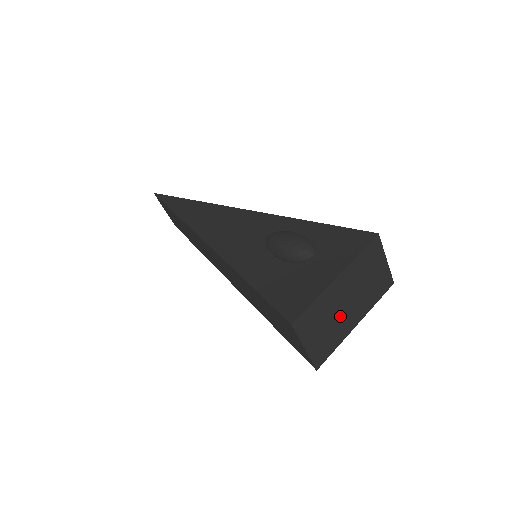
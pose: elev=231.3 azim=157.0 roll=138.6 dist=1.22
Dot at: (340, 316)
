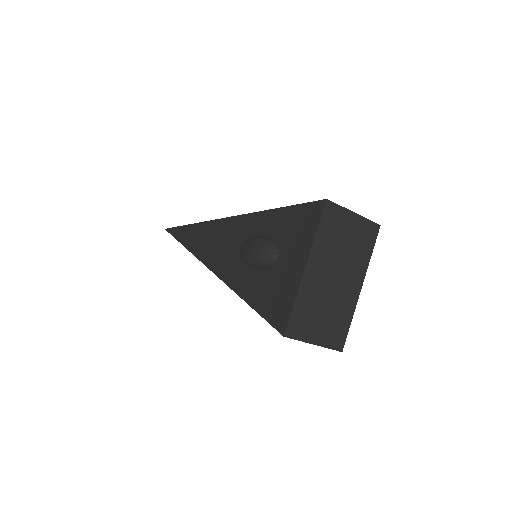
Dot at: (335, 295)
